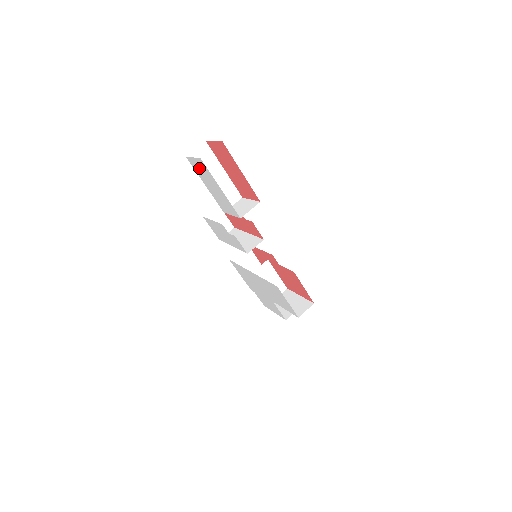
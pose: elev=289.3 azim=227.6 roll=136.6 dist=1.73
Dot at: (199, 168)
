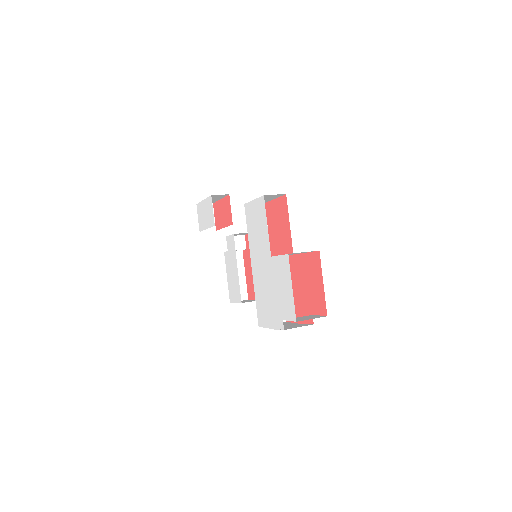
Dot at: (201, 219)
